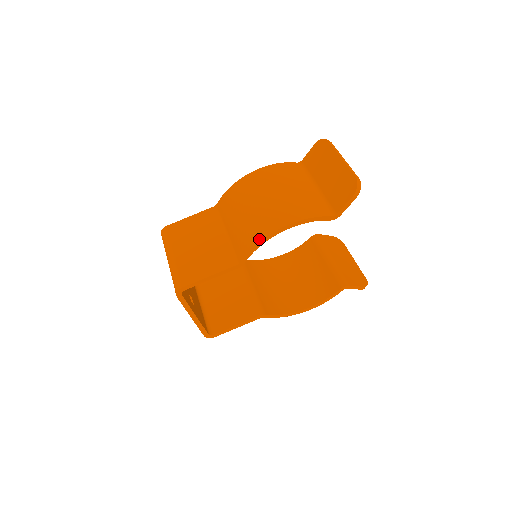
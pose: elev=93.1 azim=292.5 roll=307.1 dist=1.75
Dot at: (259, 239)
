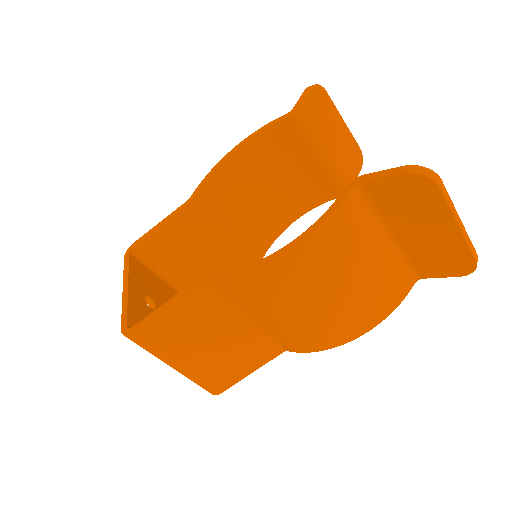
Dot at: (324, 349)
